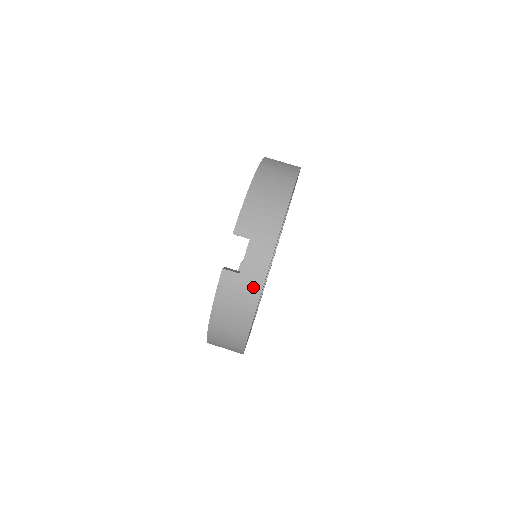
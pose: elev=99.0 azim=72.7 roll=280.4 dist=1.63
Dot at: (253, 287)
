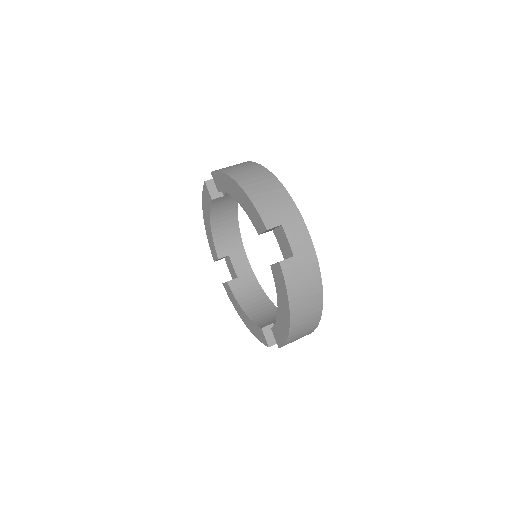
Dot at: occluded
